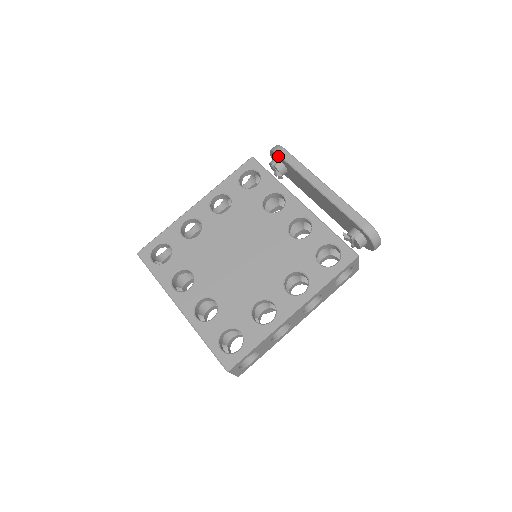
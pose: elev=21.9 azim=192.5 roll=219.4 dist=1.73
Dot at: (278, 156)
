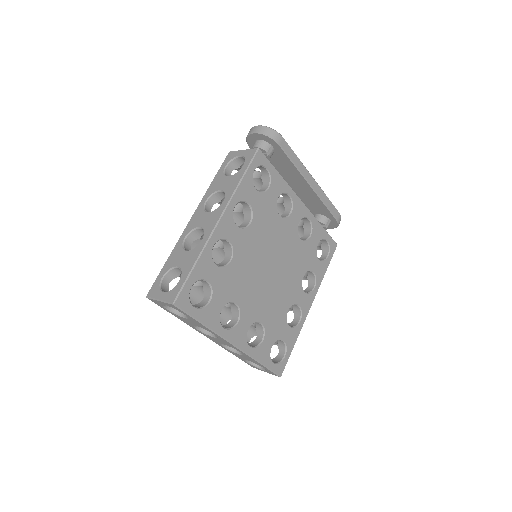
Dot at: (276, 145)
